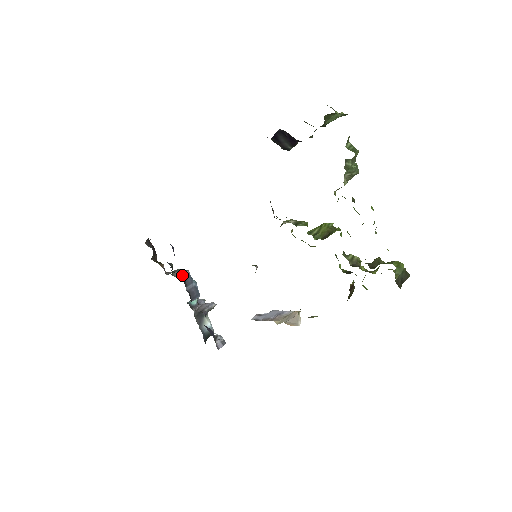
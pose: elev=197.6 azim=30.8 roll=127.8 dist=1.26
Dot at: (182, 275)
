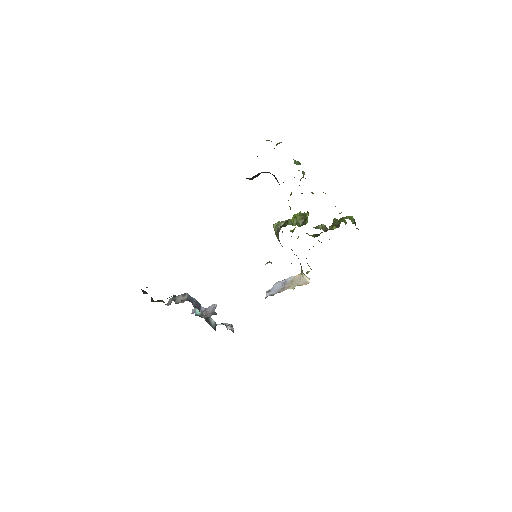
Dot at: (186, 299)
